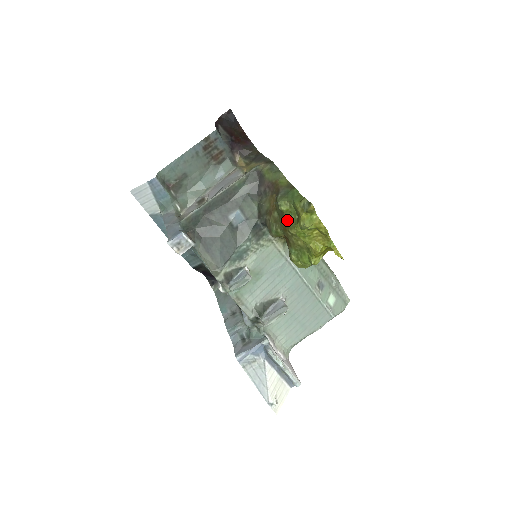
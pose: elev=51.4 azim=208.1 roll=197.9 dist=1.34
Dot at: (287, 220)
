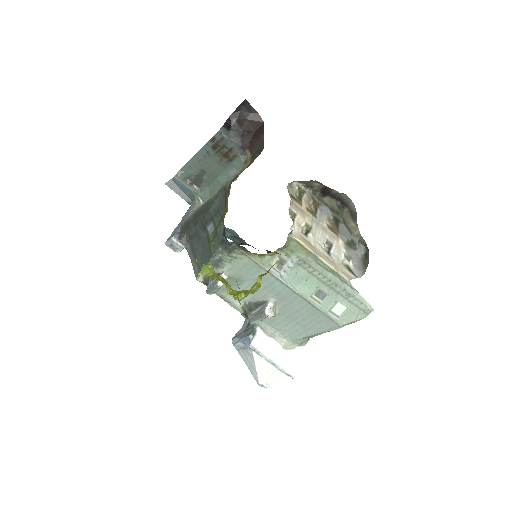
Dot at: occluded
